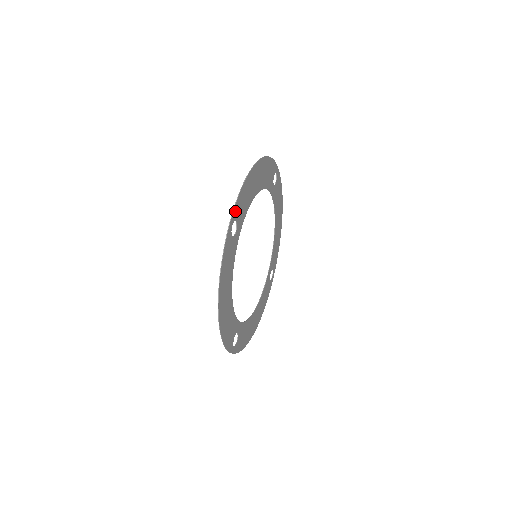
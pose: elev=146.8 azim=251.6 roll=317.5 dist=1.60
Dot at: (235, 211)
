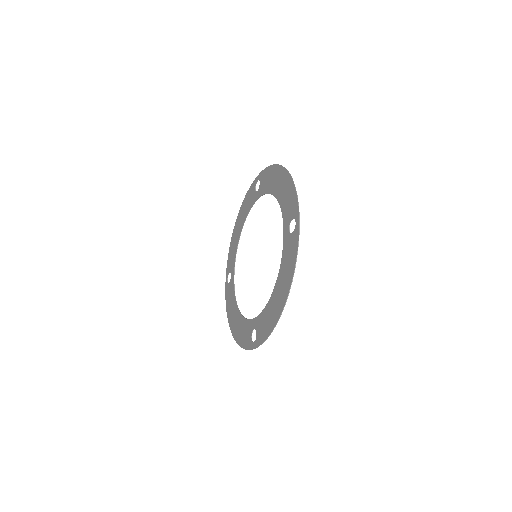
Dot at: (253, 185)
